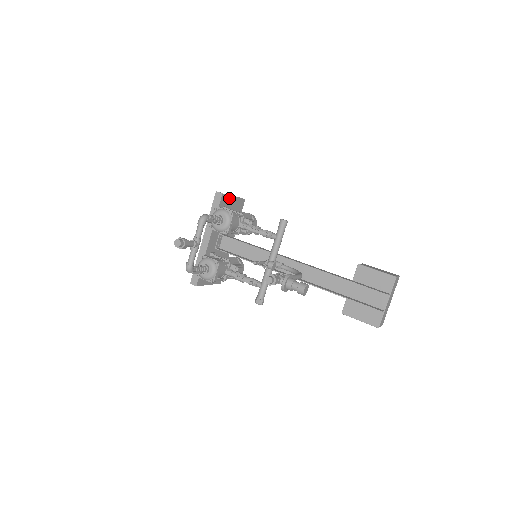
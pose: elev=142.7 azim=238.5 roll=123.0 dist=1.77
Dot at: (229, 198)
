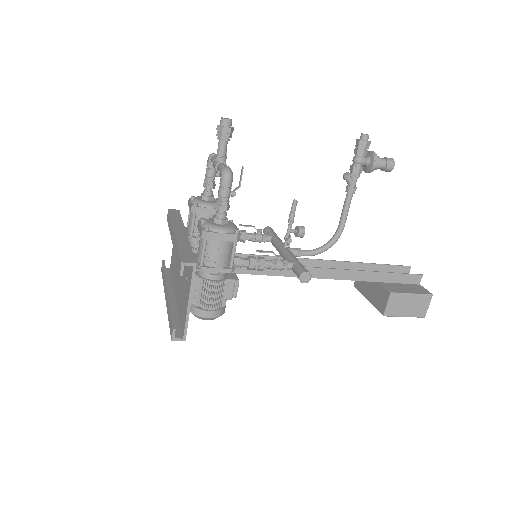
Dot at: occluded
